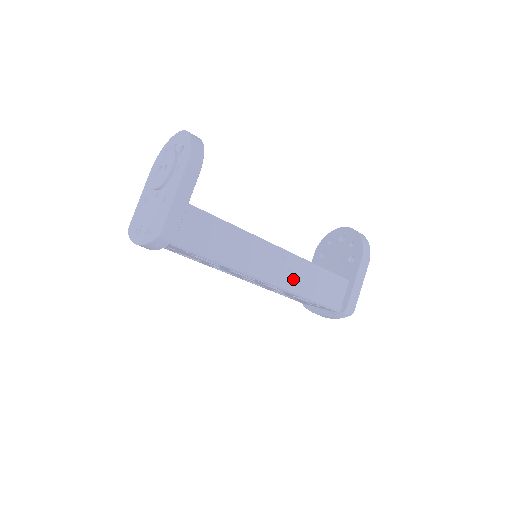
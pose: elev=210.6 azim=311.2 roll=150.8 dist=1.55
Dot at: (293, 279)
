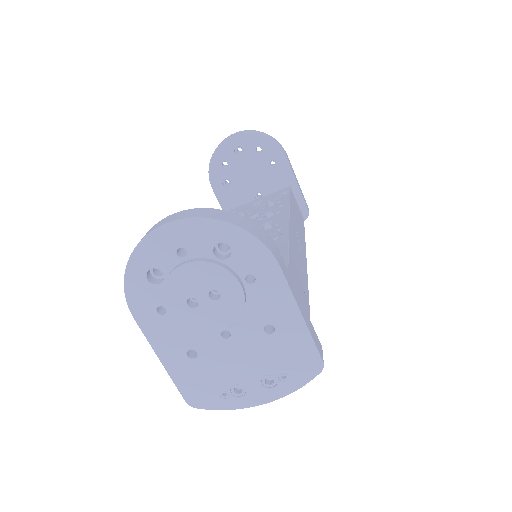
Dot at: (300, 239)
